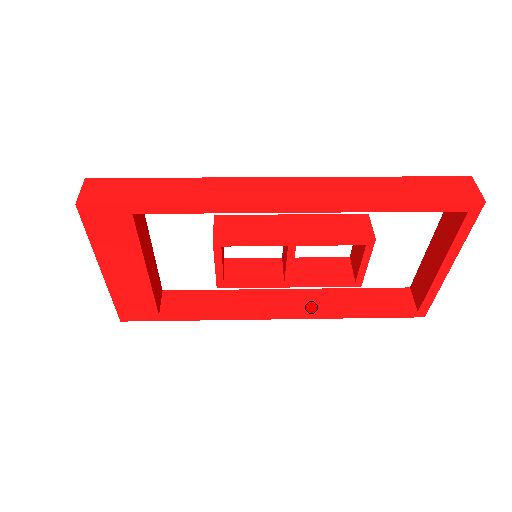
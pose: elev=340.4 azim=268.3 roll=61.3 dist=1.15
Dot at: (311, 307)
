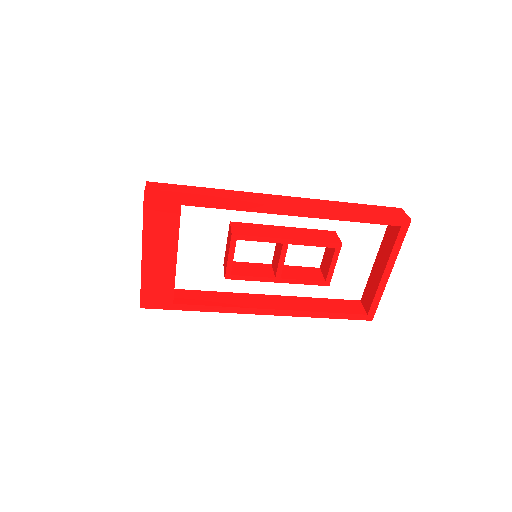
Dot at: (290, 307)
